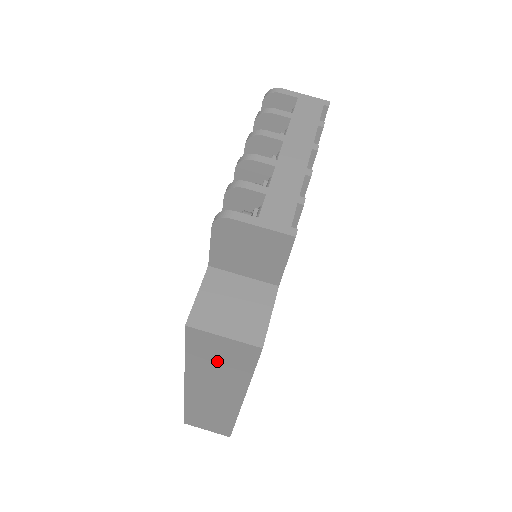
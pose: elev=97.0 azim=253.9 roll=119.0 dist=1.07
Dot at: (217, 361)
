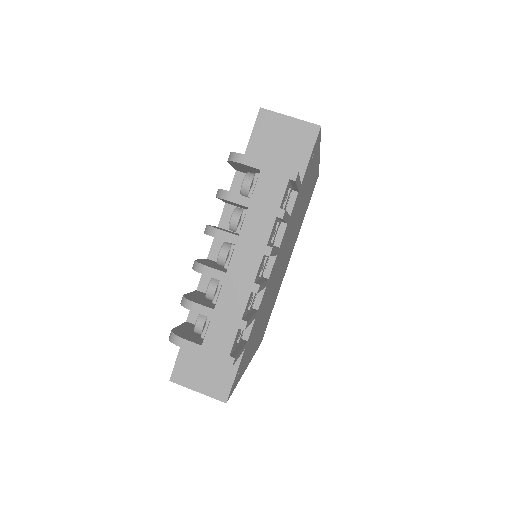
Dot at: occluded
